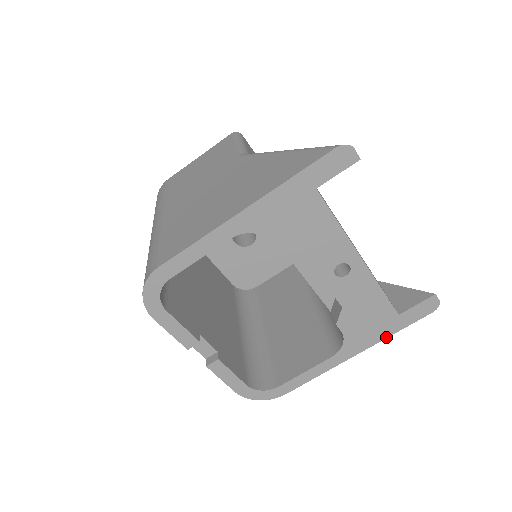
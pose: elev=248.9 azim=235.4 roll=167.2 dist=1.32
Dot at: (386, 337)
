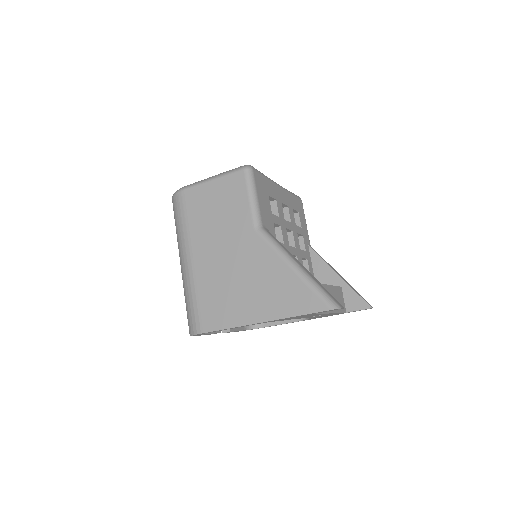
Dot at: occluded
